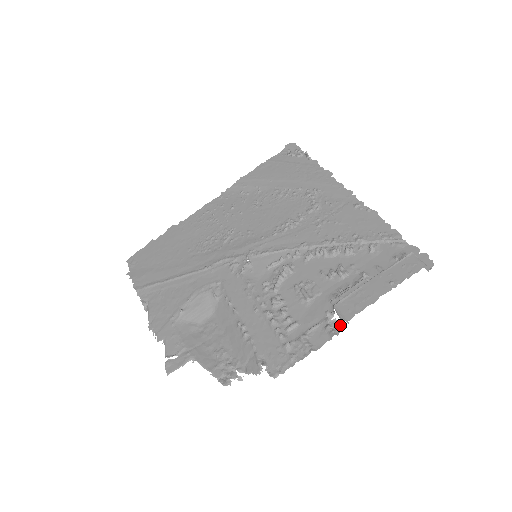
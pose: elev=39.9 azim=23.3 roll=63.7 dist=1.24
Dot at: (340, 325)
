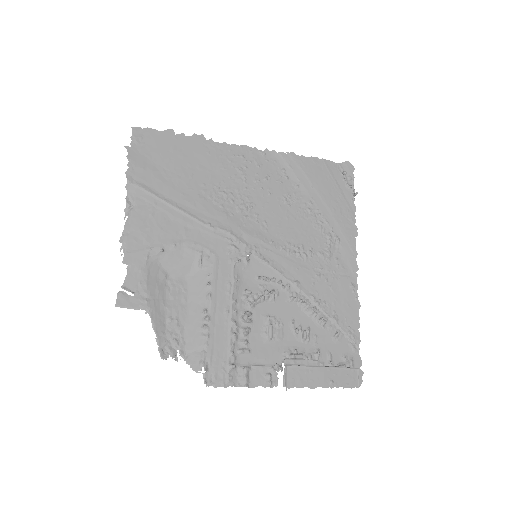
Dot at: occluded
